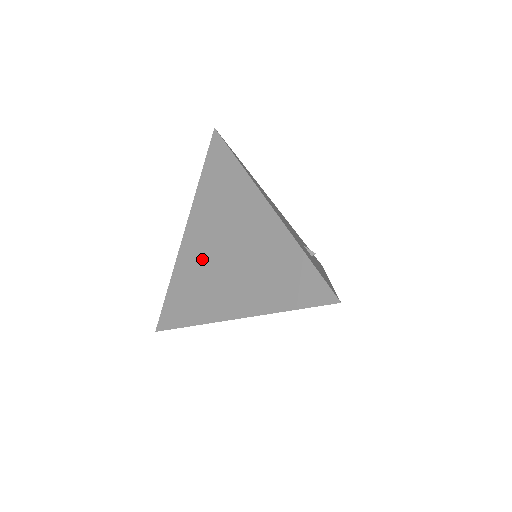
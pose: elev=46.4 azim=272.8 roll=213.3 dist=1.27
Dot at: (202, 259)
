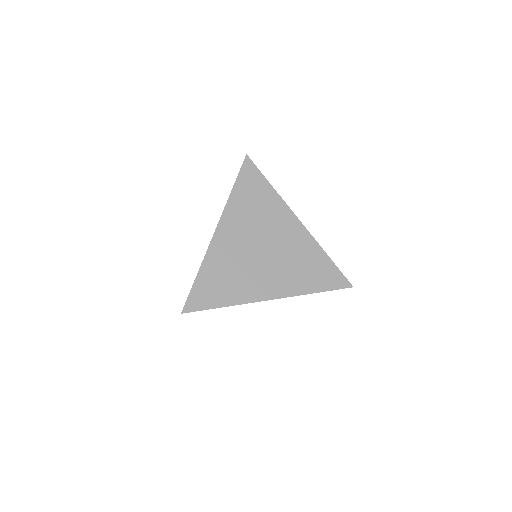
Dot at: occluded
